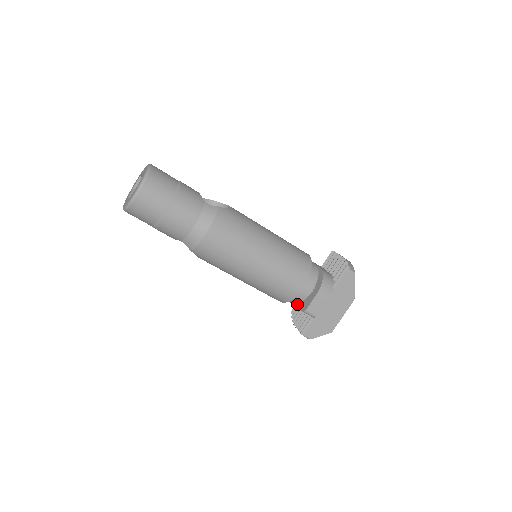
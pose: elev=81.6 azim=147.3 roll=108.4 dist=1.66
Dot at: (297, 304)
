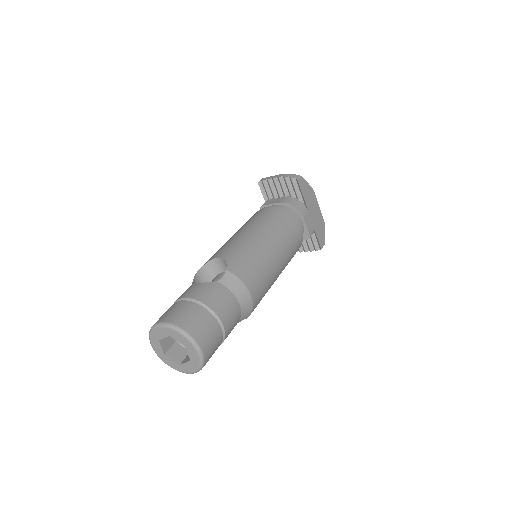
Dot at: occluded
